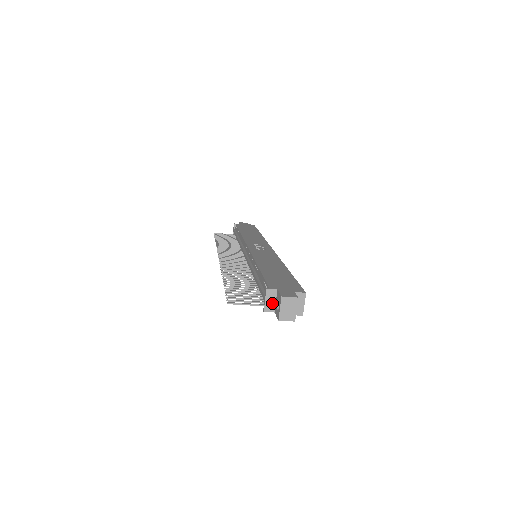
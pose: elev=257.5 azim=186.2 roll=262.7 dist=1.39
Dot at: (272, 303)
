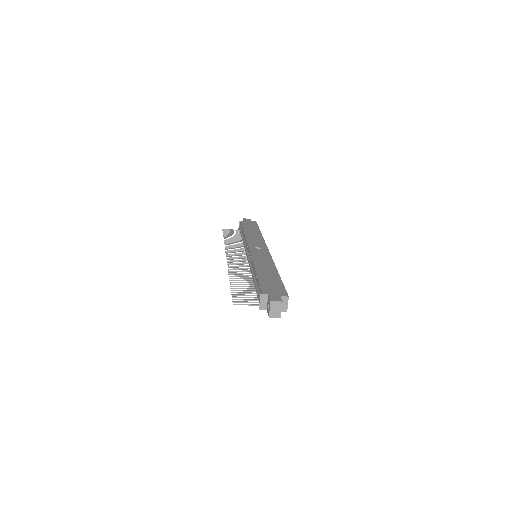
Dot at: (265, 304)
